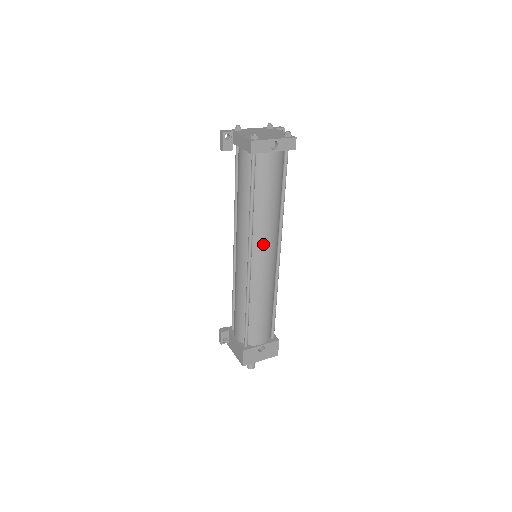
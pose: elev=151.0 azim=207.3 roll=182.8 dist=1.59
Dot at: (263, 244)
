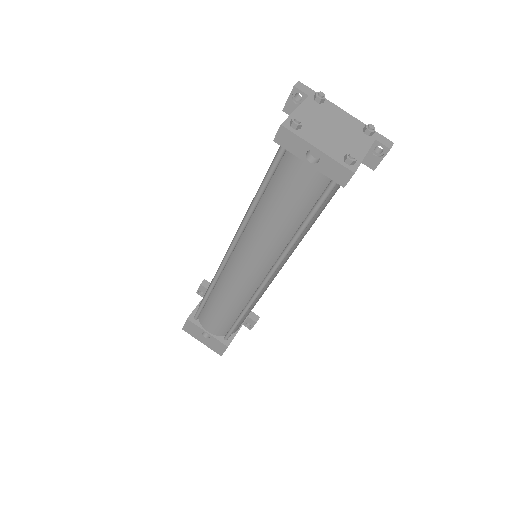
Dot at: (248, 252)
